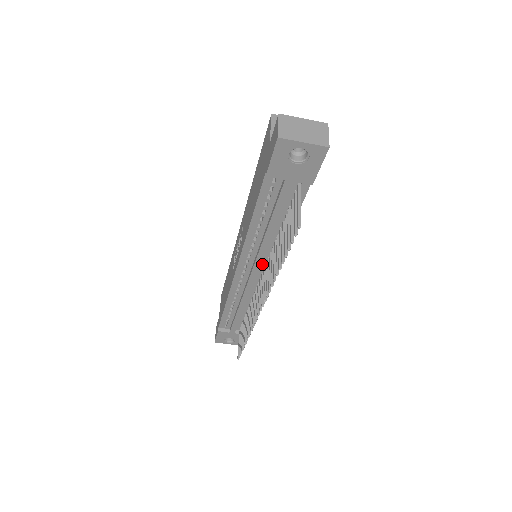
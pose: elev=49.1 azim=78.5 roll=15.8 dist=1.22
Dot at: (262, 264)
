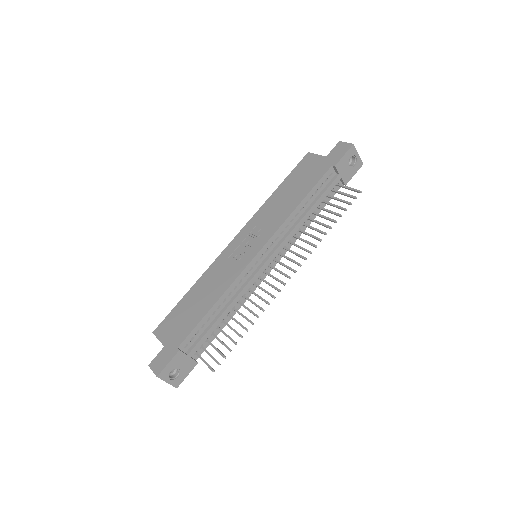
Dot at: (277, 252)
